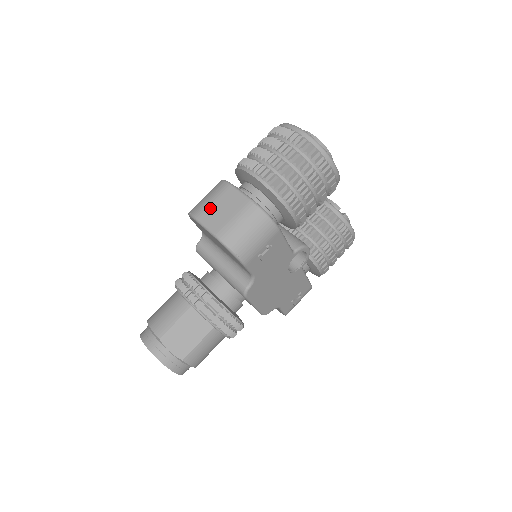
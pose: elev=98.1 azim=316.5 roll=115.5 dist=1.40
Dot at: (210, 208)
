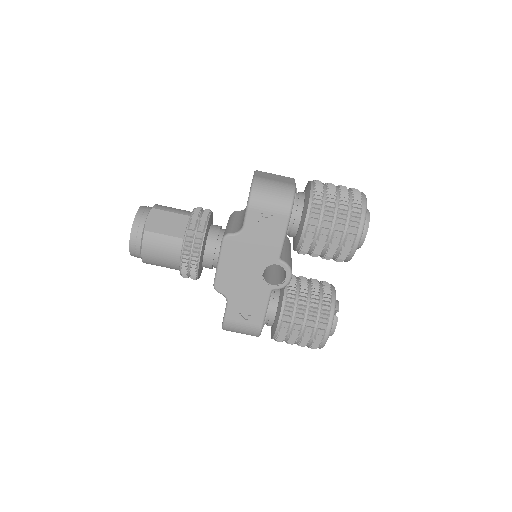
Dot at: (269, 174)
